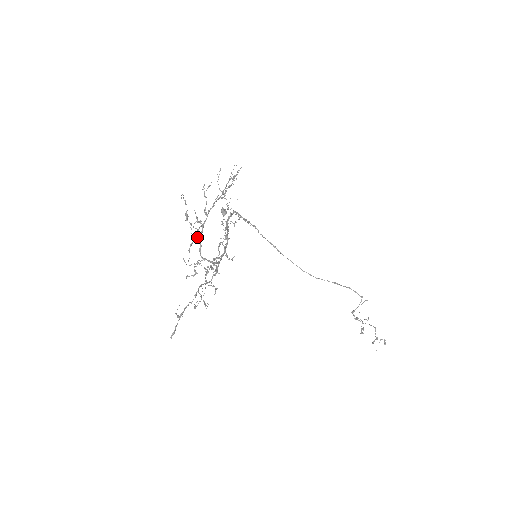
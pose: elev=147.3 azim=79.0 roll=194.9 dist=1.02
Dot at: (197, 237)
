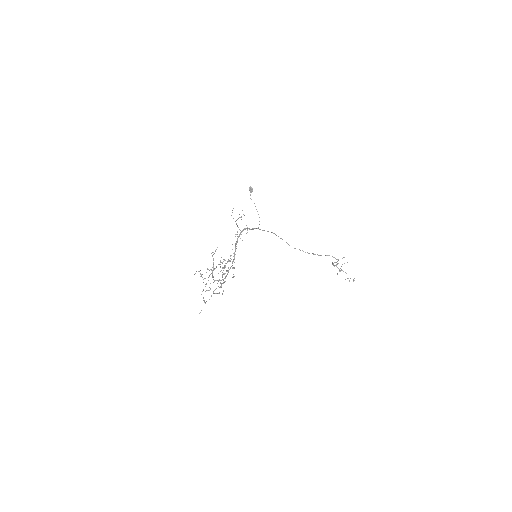
Dot at: occluded
